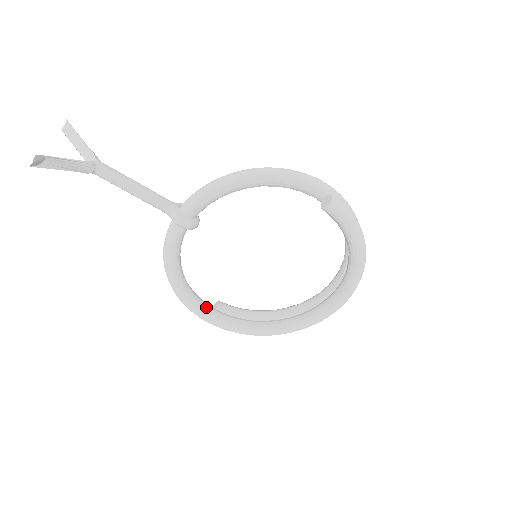
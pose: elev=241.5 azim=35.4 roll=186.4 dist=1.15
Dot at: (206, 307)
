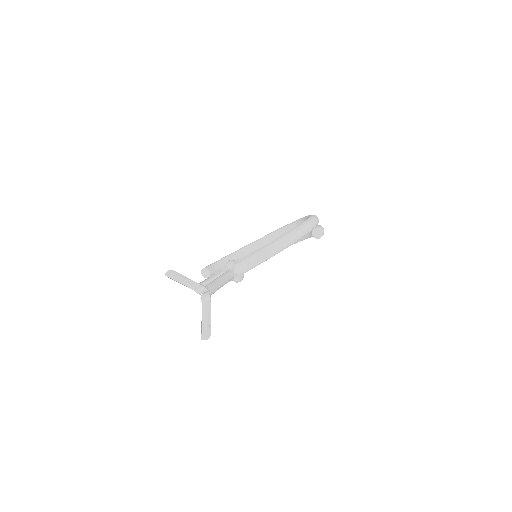
Dot at: occluded
